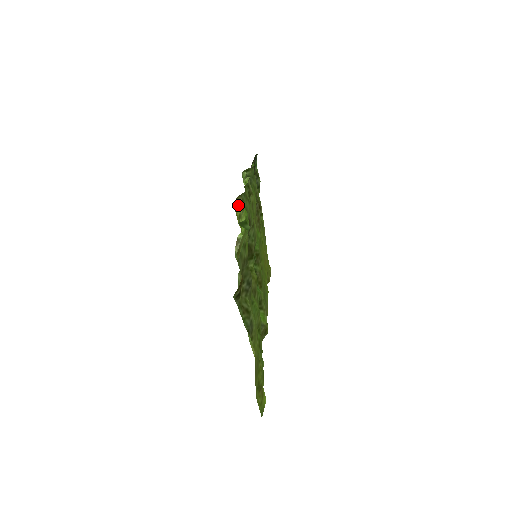
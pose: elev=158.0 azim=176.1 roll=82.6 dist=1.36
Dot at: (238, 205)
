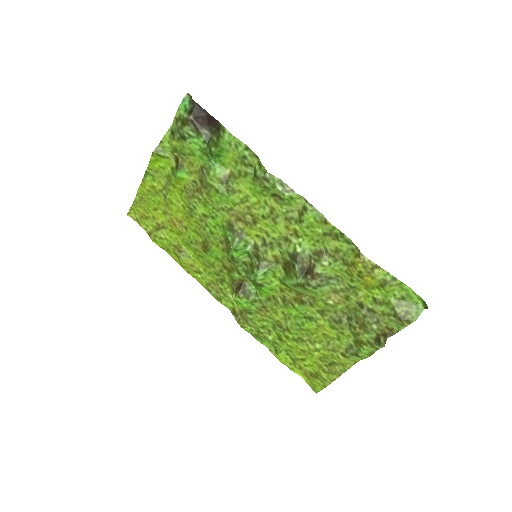
Dot at: (376, 268)
